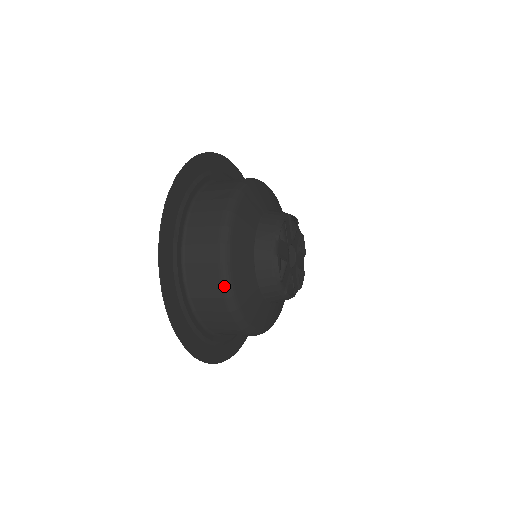
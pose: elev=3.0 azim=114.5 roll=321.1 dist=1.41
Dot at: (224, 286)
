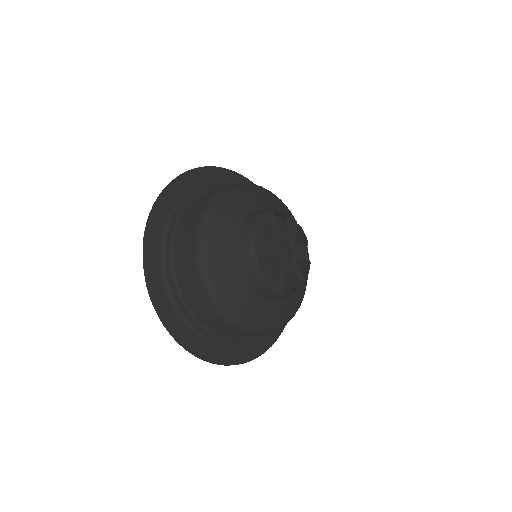
Dot at: (203, 215)
